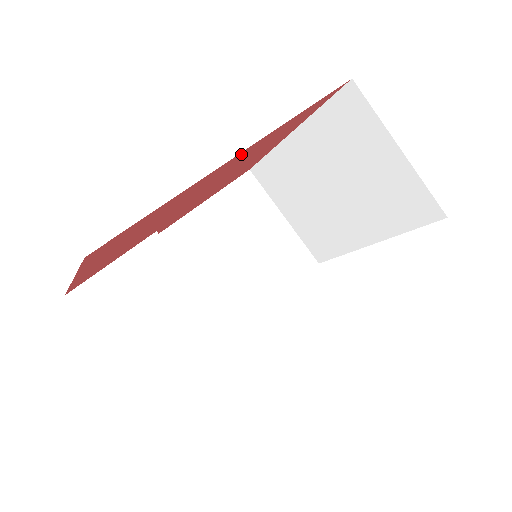
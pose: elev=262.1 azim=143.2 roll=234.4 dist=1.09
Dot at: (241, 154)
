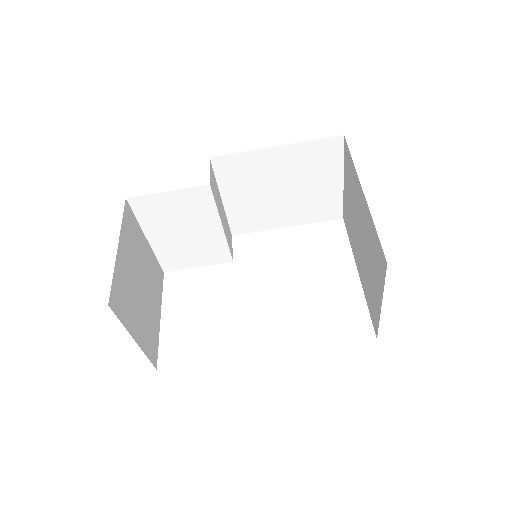
Dot at: occluded
